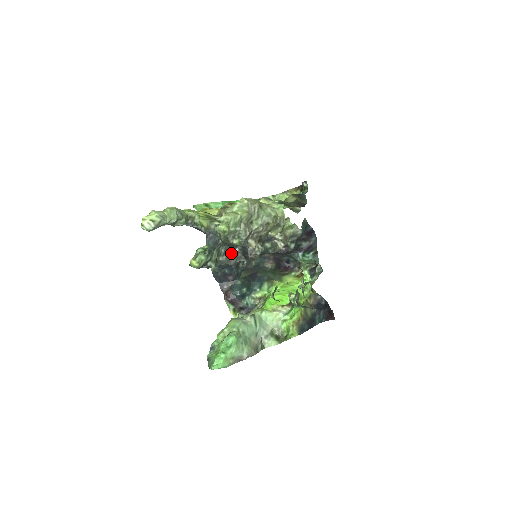
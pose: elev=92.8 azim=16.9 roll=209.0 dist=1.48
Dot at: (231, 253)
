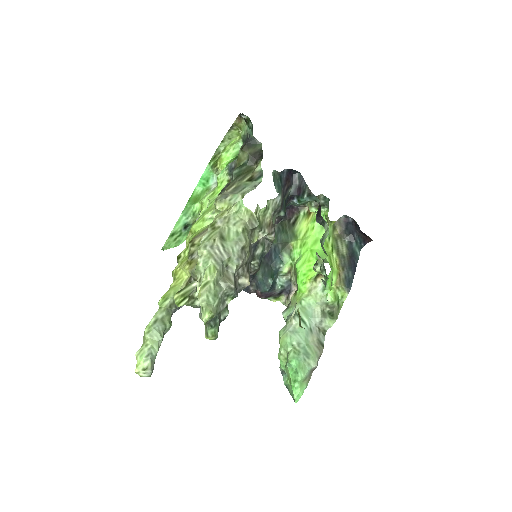
Dot at: occluded
